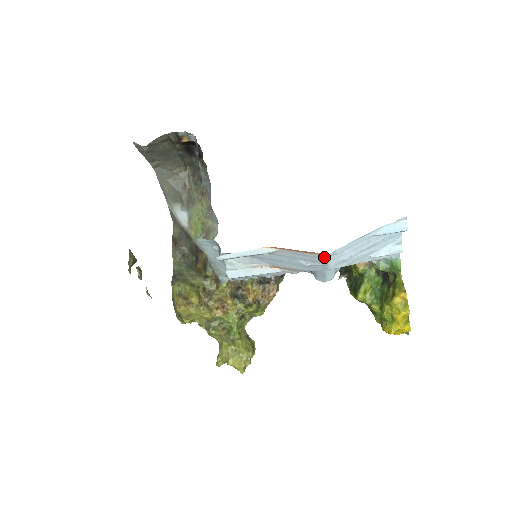
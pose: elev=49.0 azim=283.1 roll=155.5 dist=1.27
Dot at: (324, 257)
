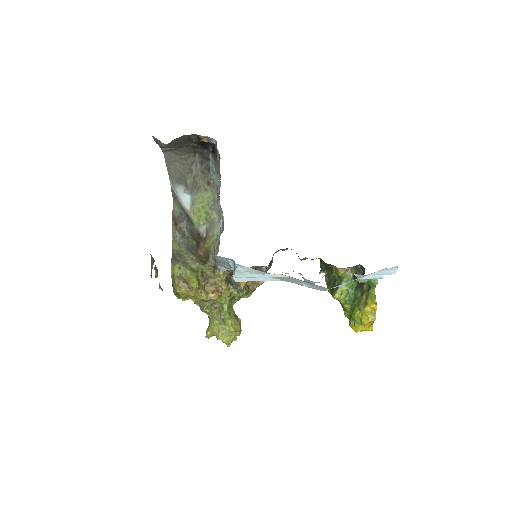
Dot at: (325, 288)
